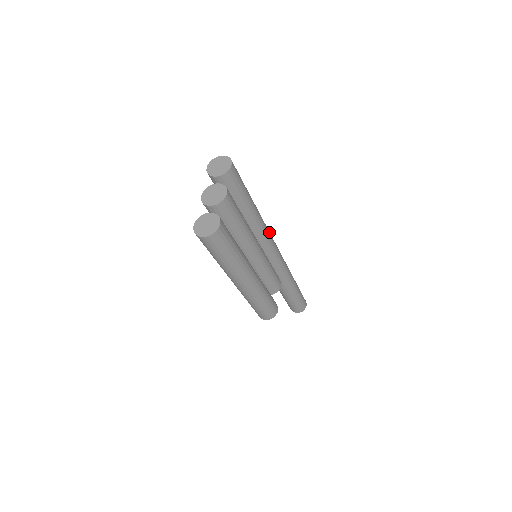
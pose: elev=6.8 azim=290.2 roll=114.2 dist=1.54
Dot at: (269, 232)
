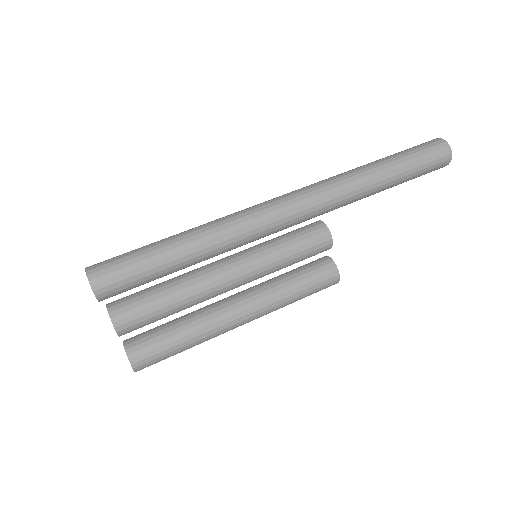
Dot at: (250, 225)
